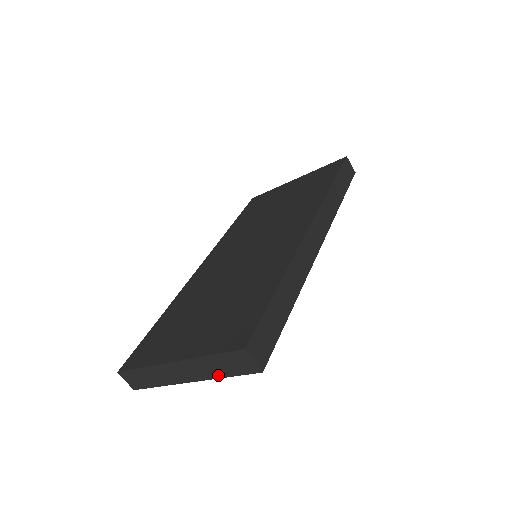
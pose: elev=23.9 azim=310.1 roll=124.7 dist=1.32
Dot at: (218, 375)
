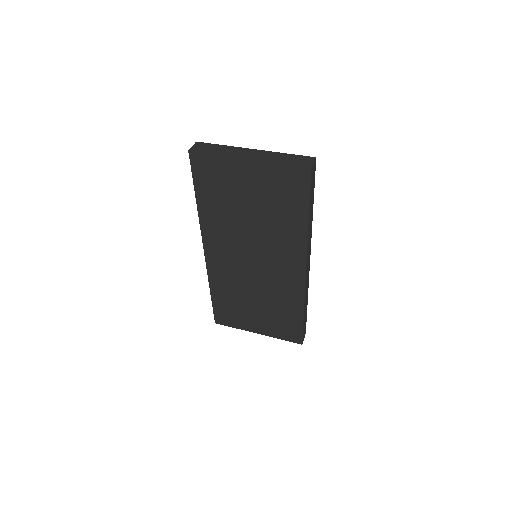
Dot at: occluded
